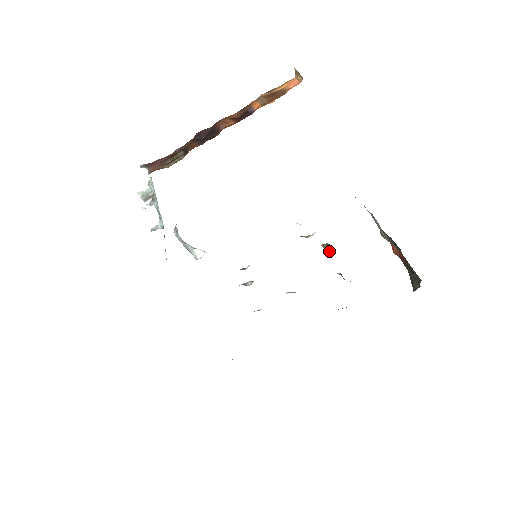
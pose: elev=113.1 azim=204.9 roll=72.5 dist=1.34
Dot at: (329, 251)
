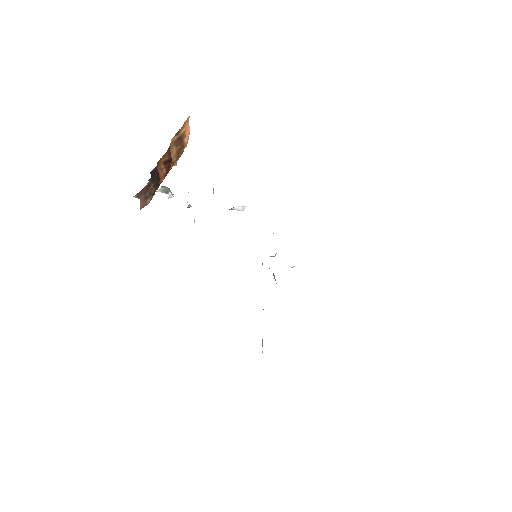
Dot at: occluded
